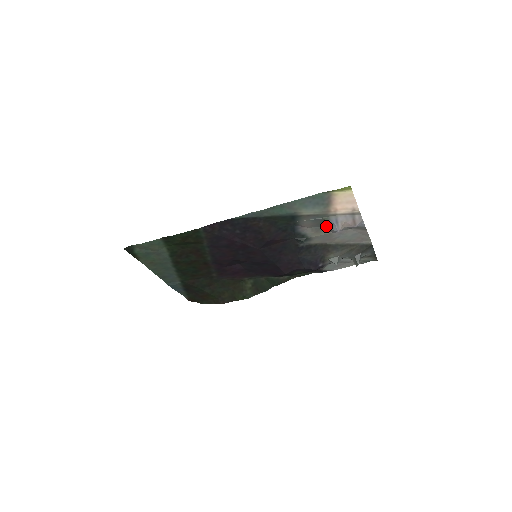
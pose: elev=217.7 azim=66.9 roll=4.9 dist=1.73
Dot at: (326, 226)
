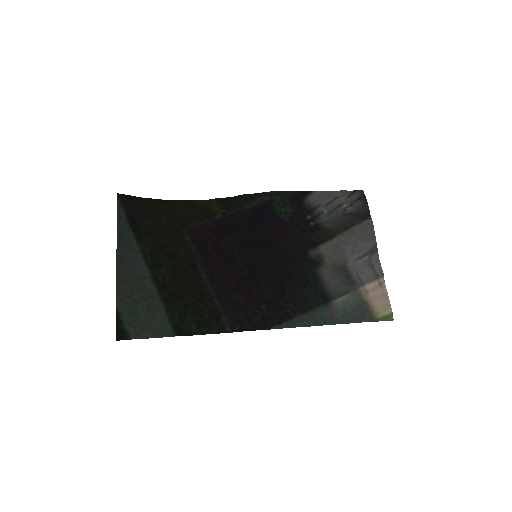
Dot at: (347, 270)
